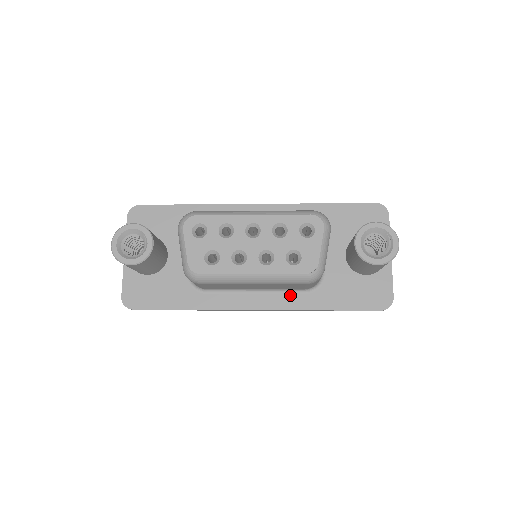
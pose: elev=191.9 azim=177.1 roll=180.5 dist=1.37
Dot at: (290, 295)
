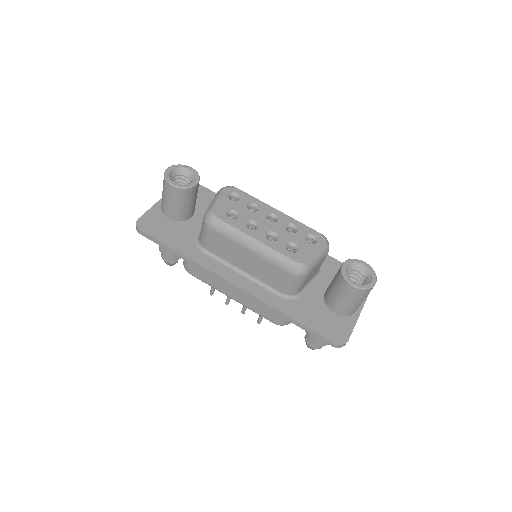
Dot at: (267, 291)
